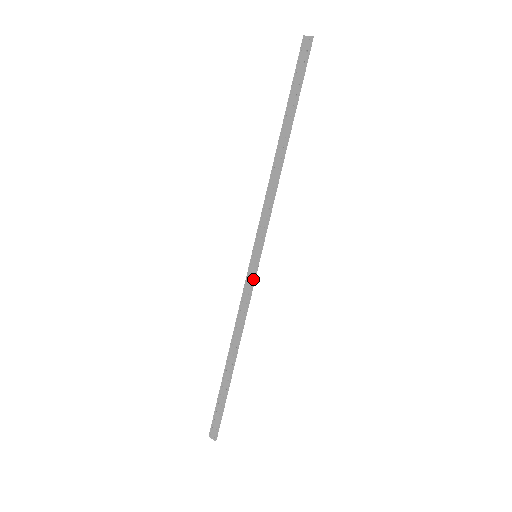
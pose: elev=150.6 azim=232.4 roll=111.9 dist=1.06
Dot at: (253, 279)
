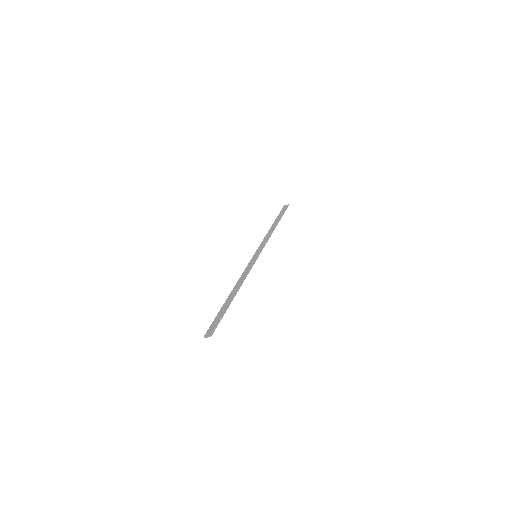
Dot at: (254, 262)
